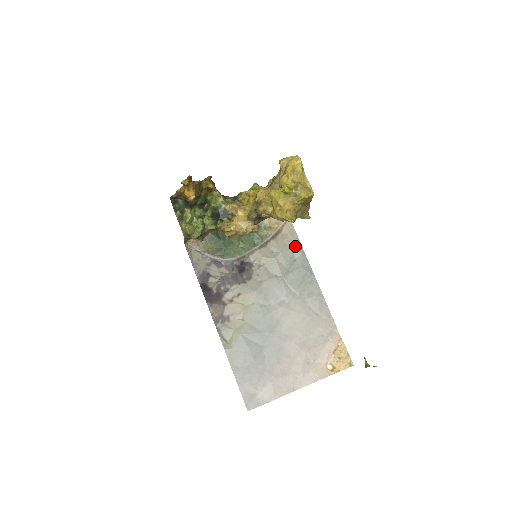
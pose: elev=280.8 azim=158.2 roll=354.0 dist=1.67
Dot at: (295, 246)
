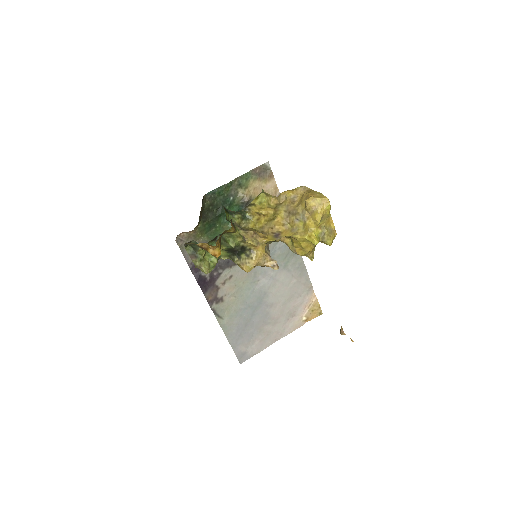
Dot at: occluded
